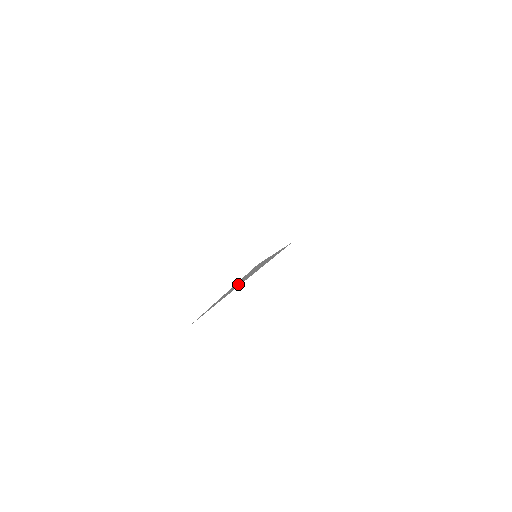
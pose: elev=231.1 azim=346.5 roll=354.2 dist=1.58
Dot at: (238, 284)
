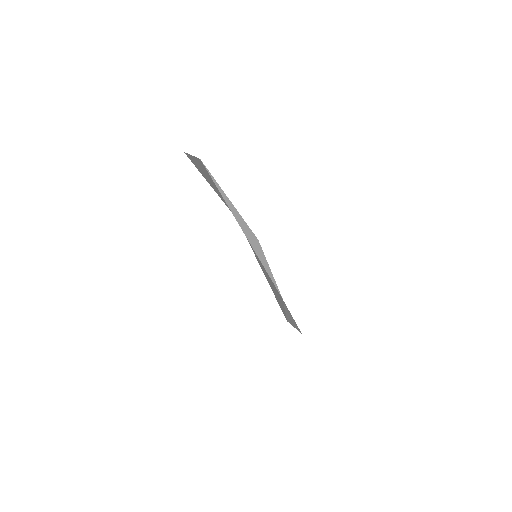
Dot at: (239, 219)
